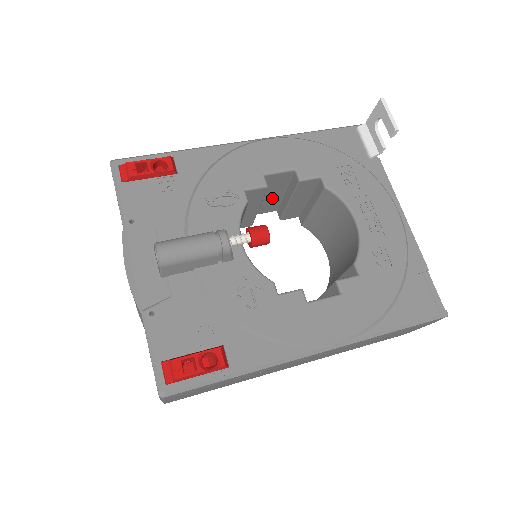
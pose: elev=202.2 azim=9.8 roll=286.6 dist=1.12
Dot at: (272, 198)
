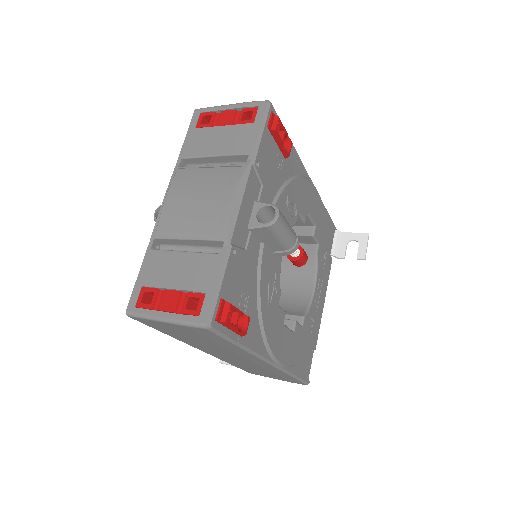
Dot at: occluded
